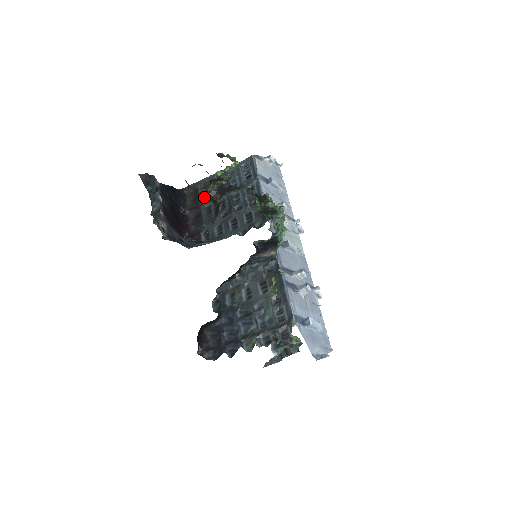
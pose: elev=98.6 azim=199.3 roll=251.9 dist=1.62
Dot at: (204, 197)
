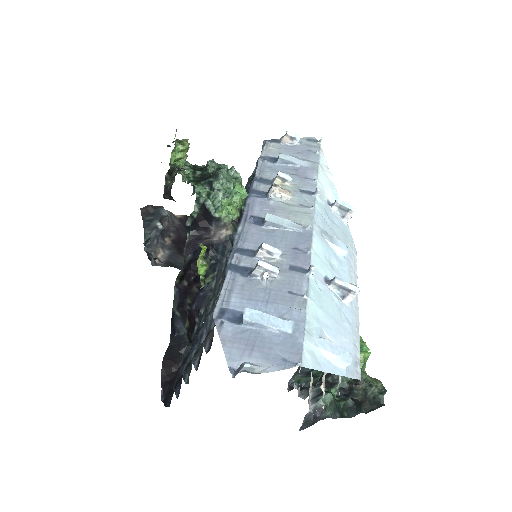
Dot at: occluded
